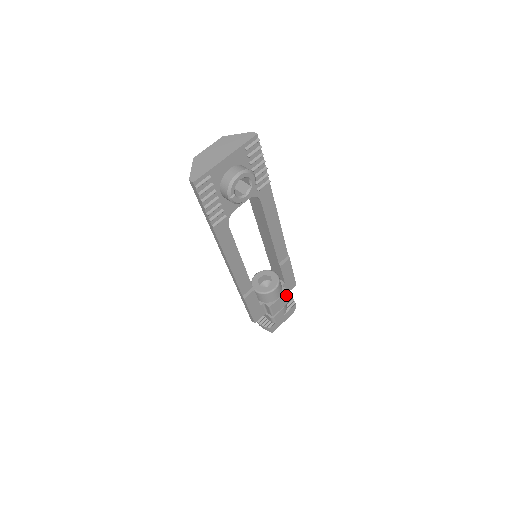
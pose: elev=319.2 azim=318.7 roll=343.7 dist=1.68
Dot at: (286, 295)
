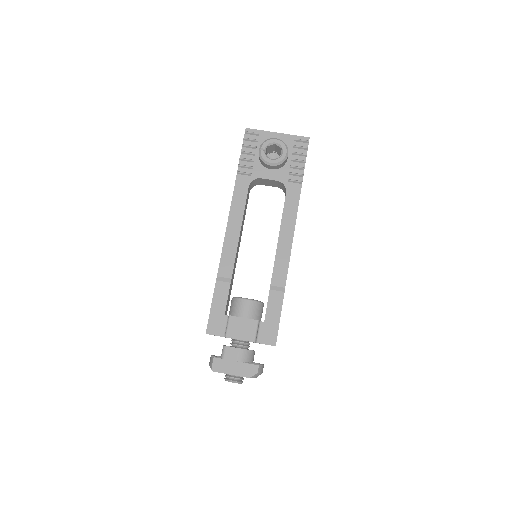
Dot at: (254, 326)
